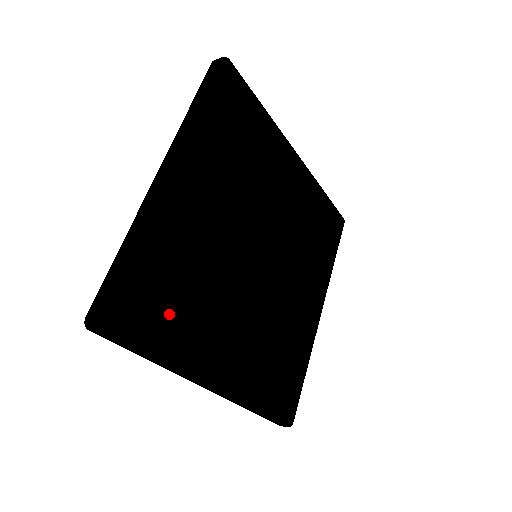
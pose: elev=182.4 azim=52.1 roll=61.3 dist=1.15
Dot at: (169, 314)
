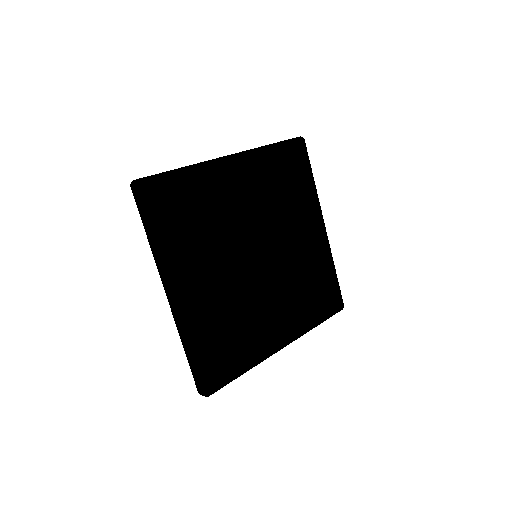
Dot at: (177, 218)
